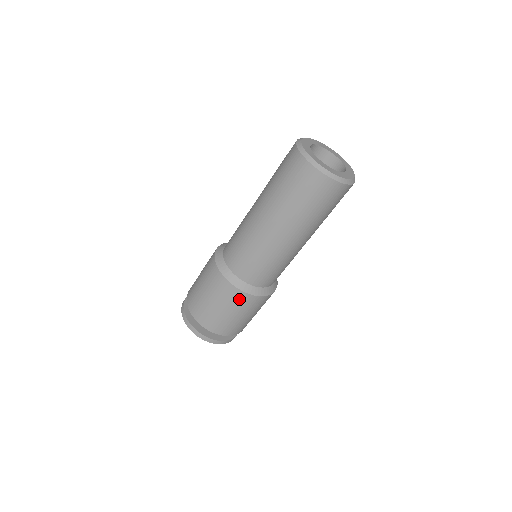
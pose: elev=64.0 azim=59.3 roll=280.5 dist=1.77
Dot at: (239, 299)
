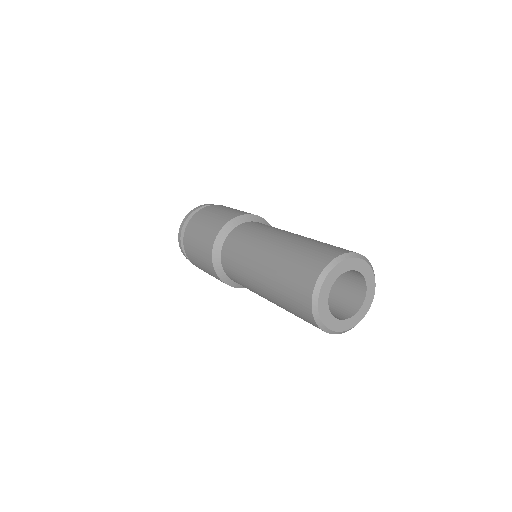
Dot at: occluded
